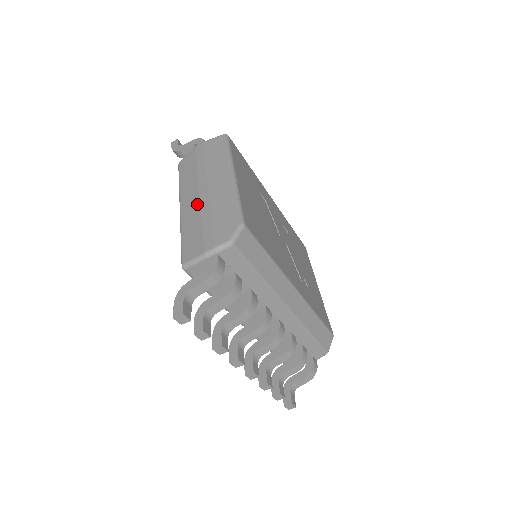
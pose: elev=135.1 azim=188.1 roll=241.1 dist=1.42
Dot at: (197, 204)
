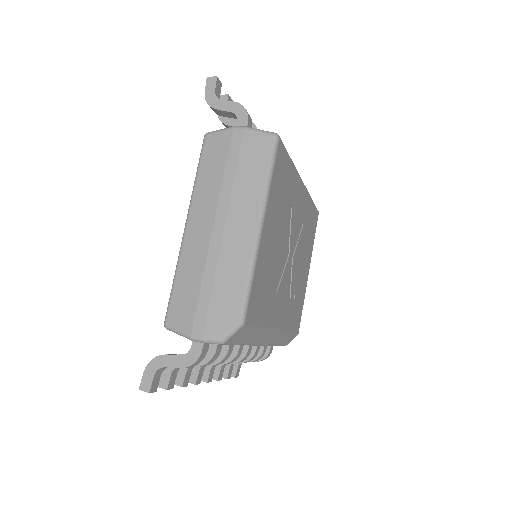
Dot at: (205, 247)
